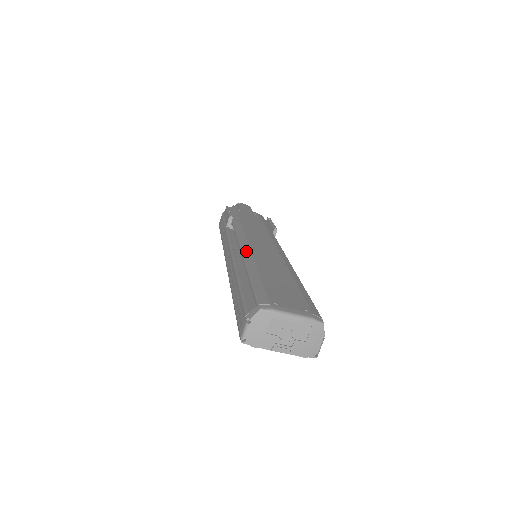
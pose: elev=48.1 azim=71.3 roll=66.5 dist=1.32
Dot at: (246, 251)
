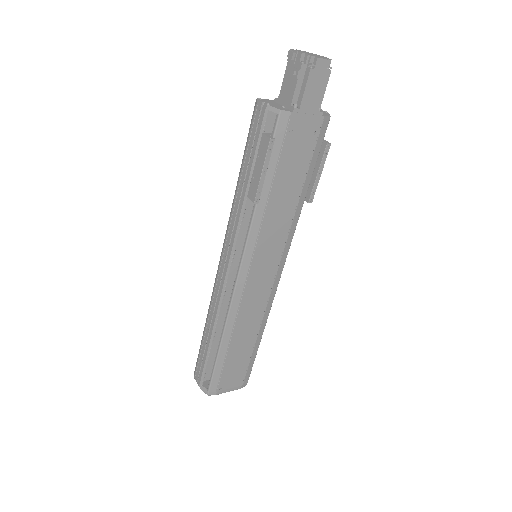
Dot at: (234, 307)
